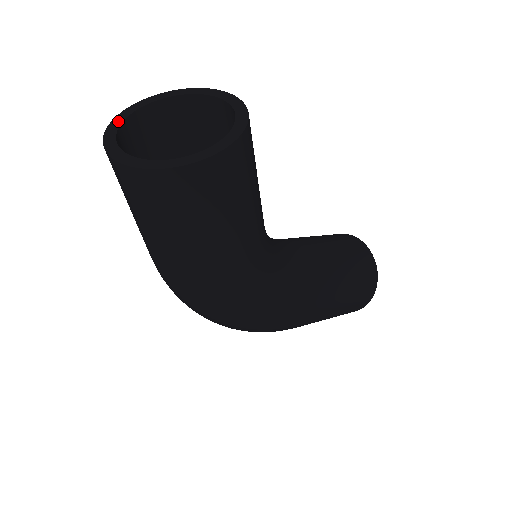
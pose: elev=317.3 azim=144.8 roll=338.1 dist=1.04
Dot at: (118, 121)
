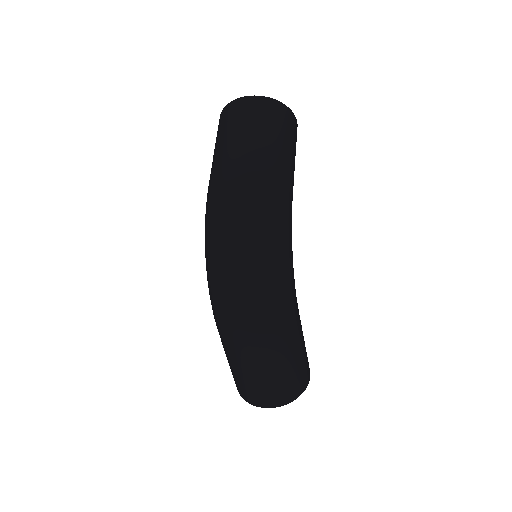
Dot at: occluded
